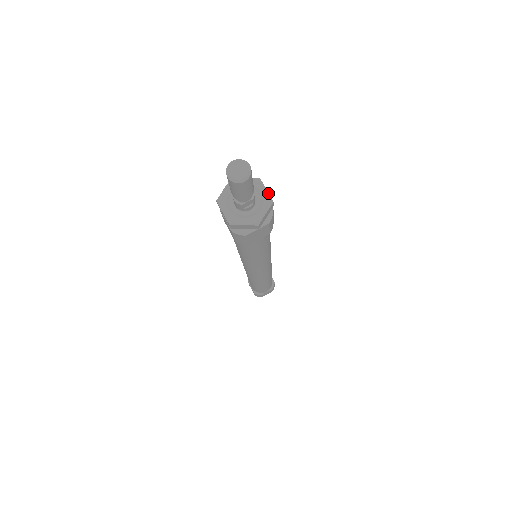
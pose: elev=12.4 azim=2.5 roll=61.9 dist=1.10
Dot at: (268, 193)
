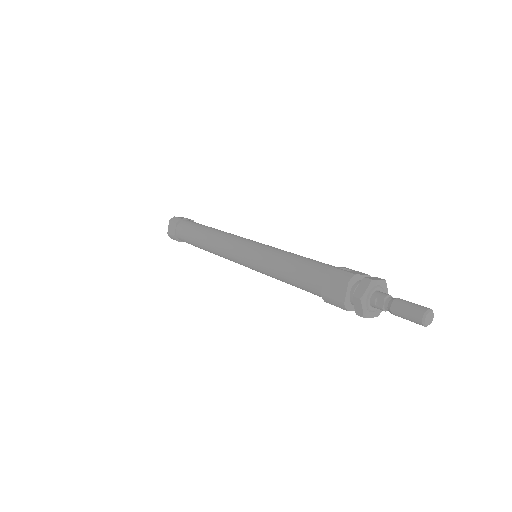
Dot at: (381, 280)
